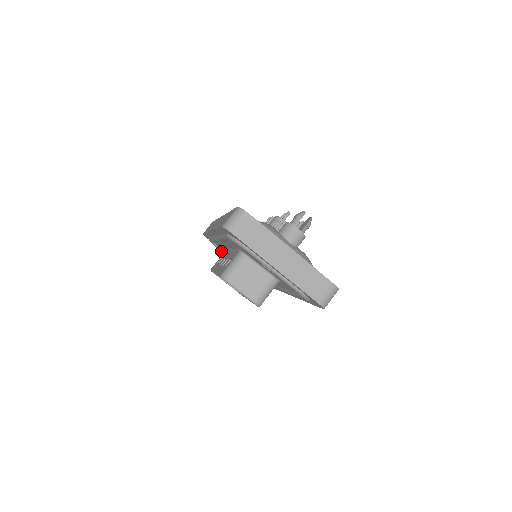
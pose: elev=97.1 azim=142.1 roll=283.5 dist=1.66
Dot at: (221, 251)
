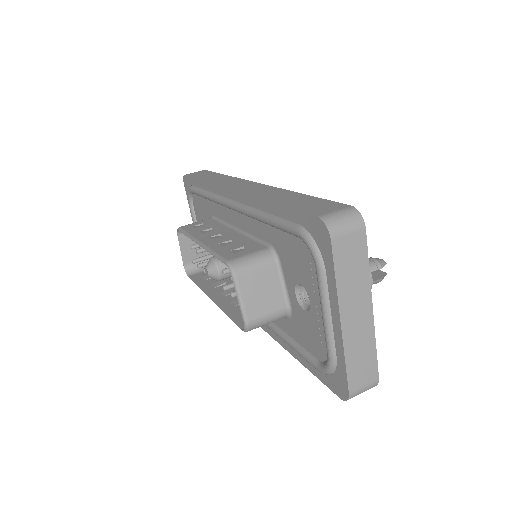
Dot at: (191, 209)
